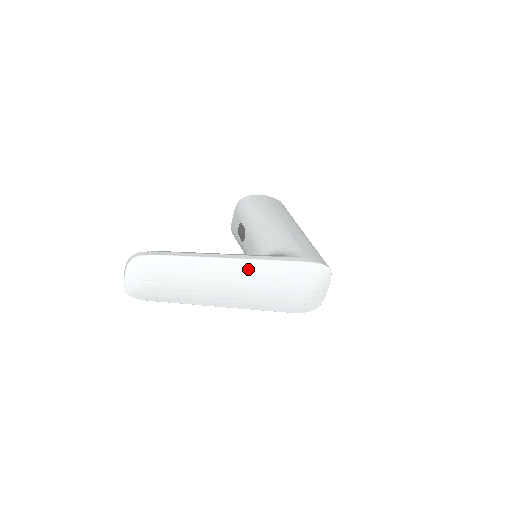
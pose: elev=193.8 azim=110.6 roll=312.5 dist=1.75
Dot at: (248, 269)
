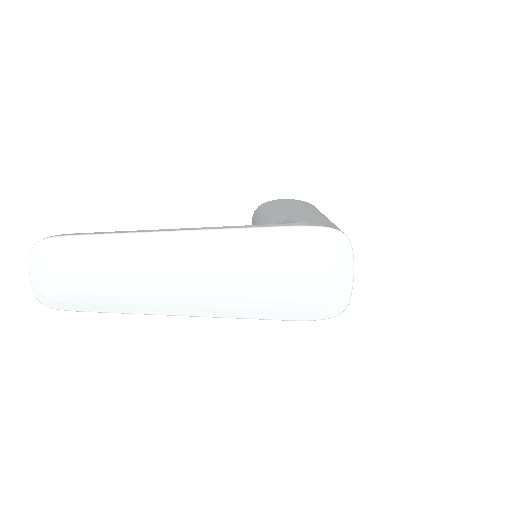
Dot at: (204, 245)
